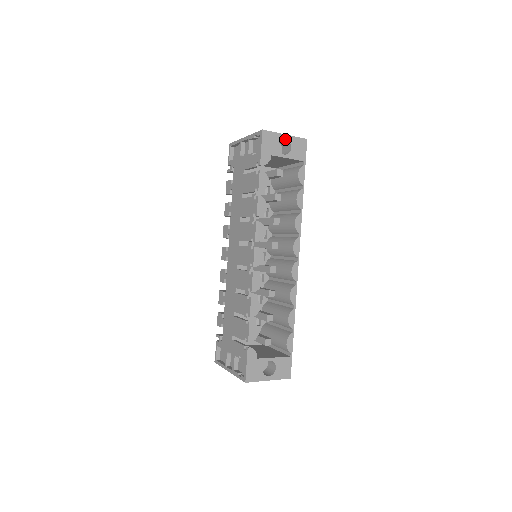
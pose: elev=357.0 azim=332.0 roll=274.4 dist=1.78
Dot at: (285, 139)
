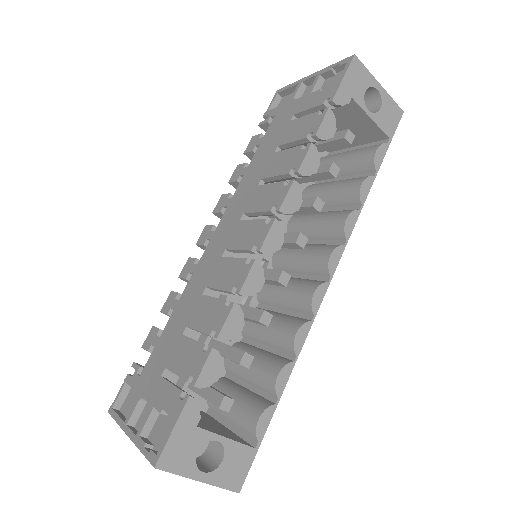
Dot at: (377, 91)
